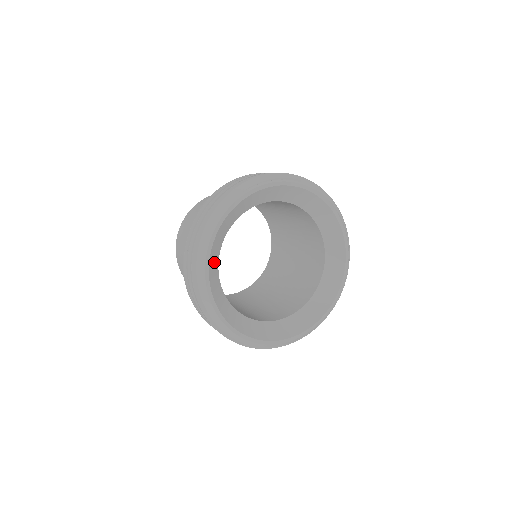
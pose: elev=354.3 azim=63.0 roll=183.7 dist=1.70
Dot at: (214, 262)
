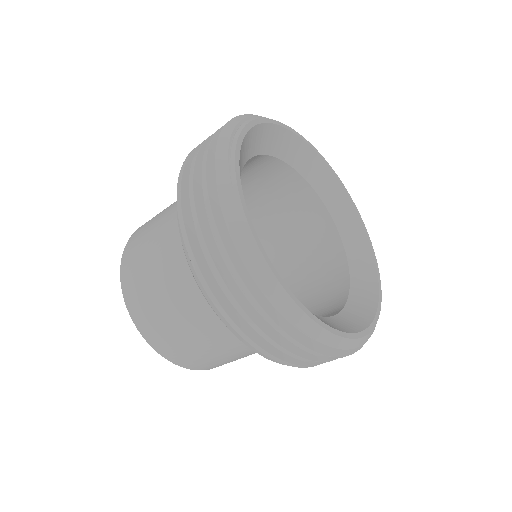
Dot at: occluded
